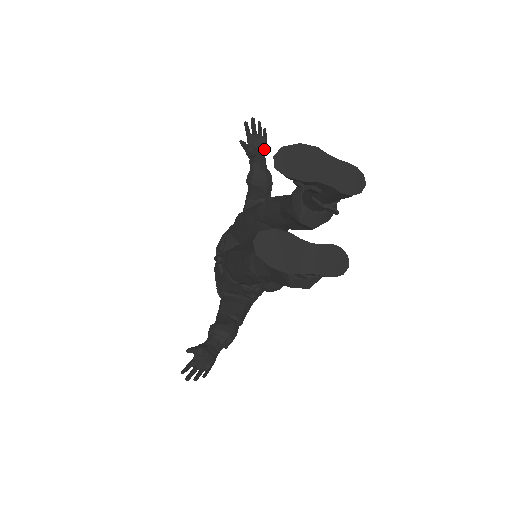
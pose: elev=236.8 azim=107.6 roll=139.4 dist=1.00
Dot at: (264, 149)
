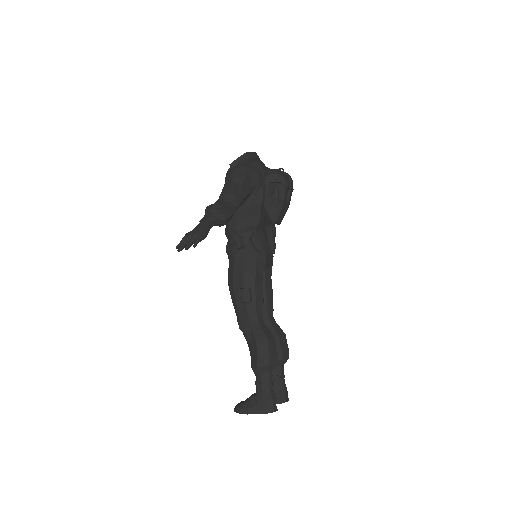
Dot at: (205, 237)
